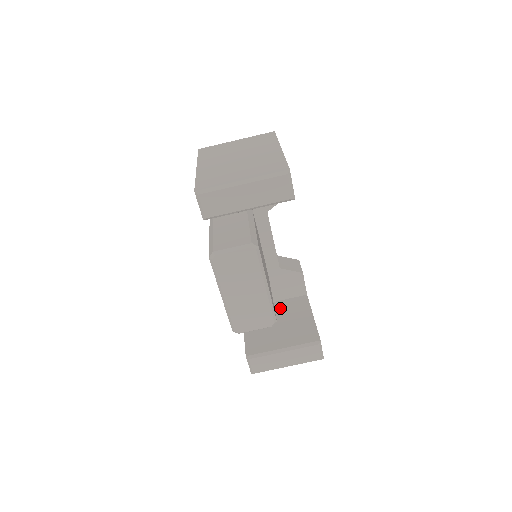
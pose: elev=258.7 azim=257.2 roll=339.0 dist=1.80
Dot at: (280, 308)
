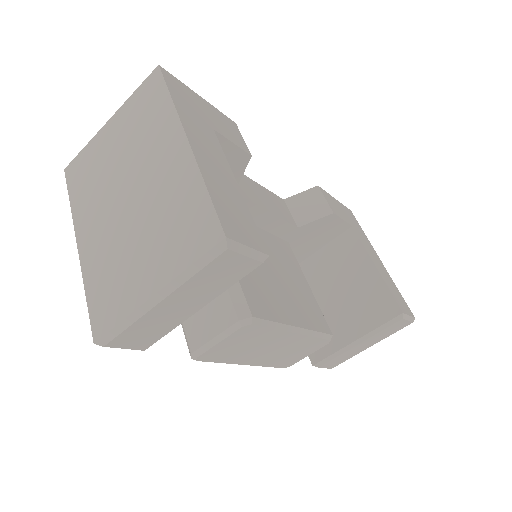
Dot at: (324, 265)
